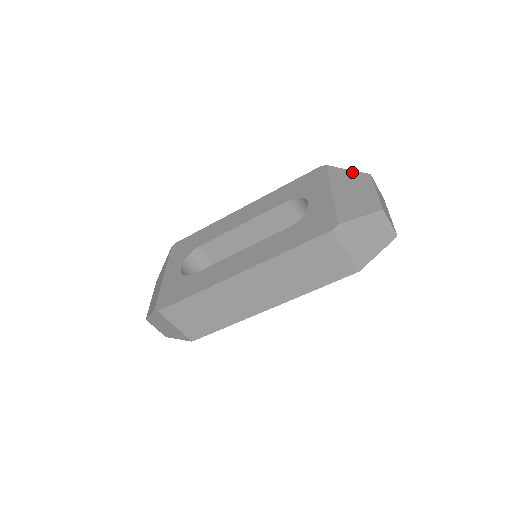
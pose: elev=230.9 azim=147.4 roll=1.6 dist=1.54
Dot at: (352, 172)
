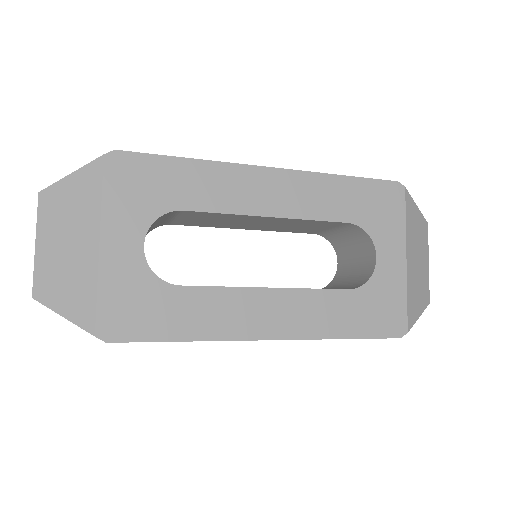
Dot at: (419, 214)
